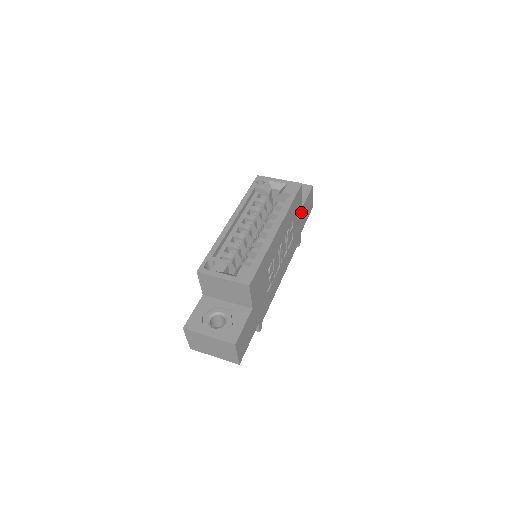
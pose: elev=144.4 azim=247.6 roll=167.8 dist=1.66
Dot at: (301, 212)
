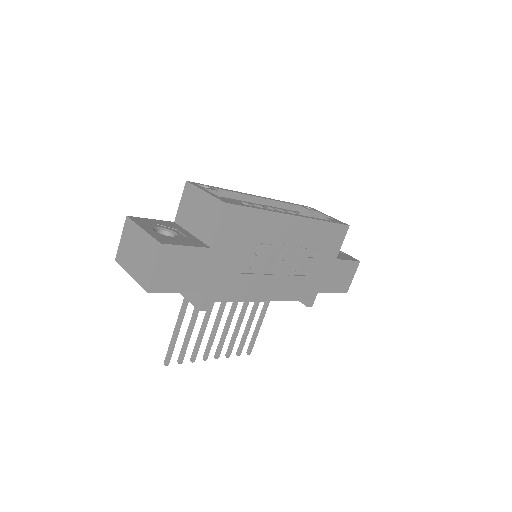
Dot at: (332, 263)
